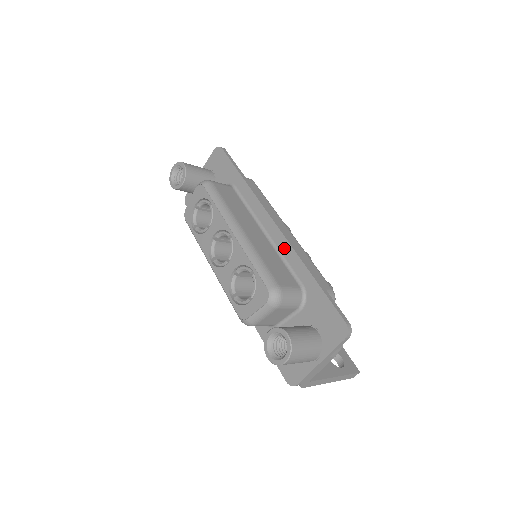
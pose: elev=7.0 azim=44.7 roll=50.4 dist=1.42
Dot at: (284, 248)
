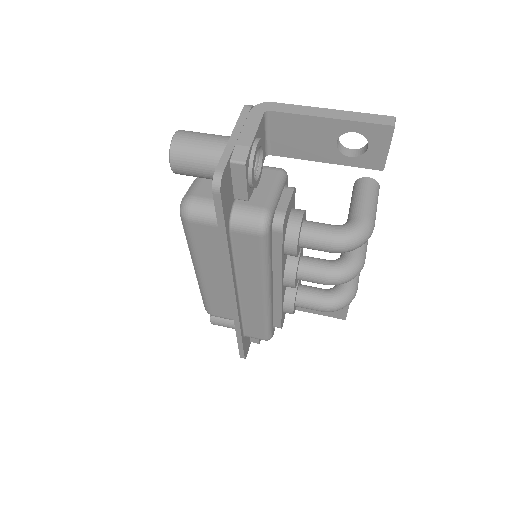
Dot at: occluded
